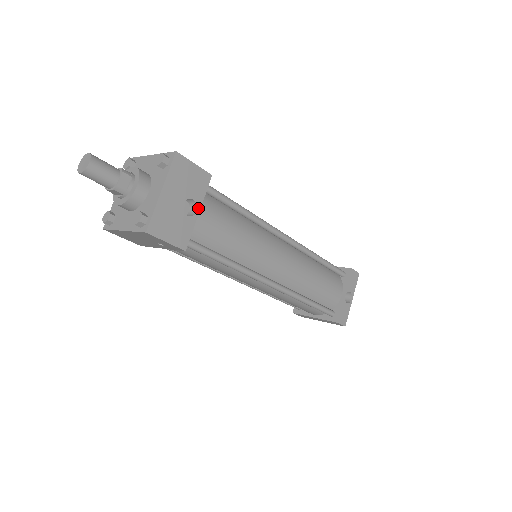
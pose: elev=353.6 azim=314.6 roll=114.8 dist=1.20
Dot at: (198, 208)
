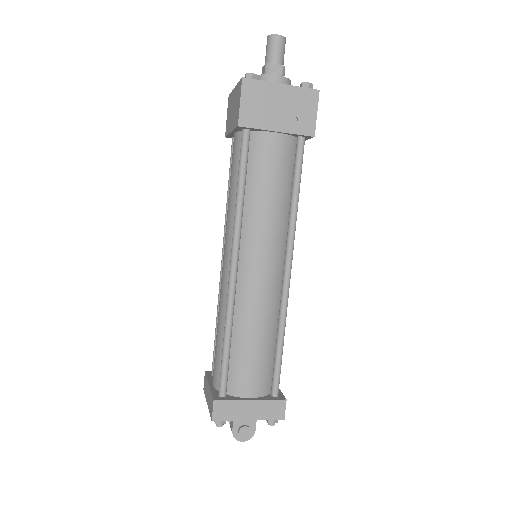
Dot at: occluded
